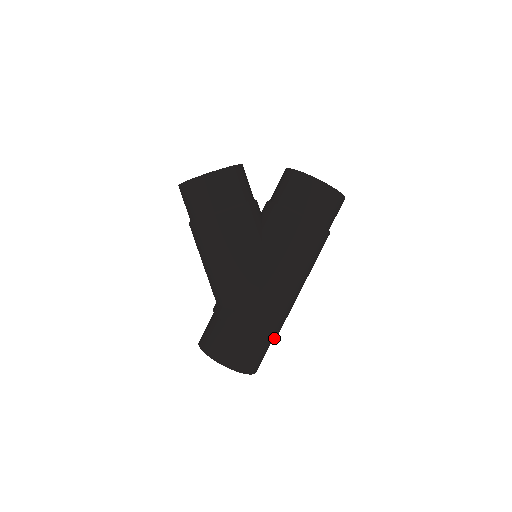
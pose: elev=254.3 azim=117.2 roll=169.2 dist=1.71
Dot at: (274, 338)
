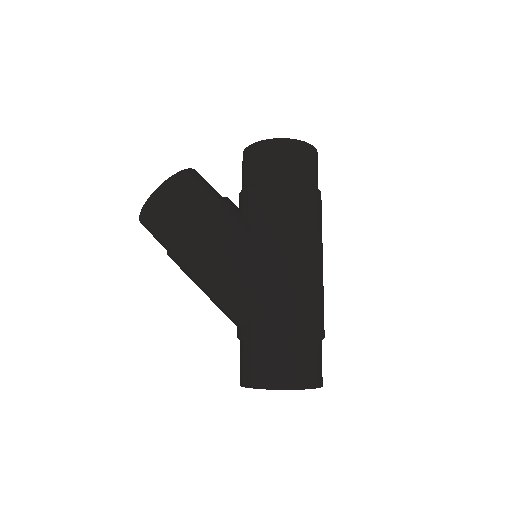
Dot at: (320, 332)
